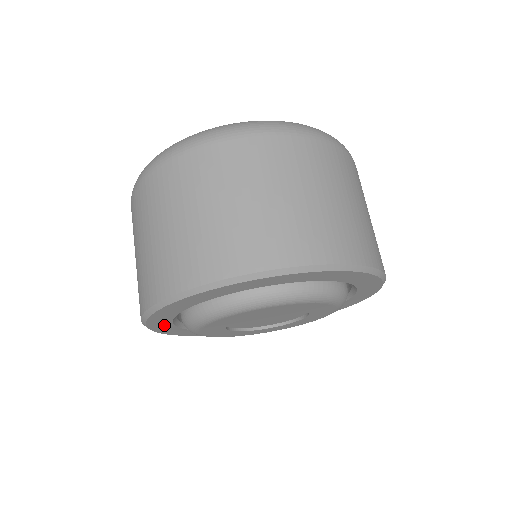
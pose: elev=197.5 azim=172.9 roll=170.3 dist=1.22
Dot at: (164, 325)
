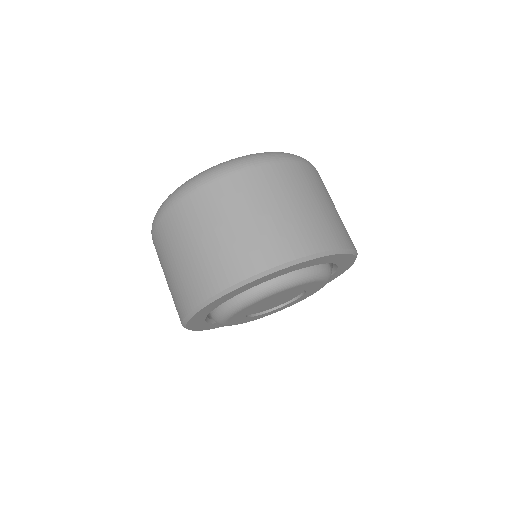
Dot at: (213, 306)
